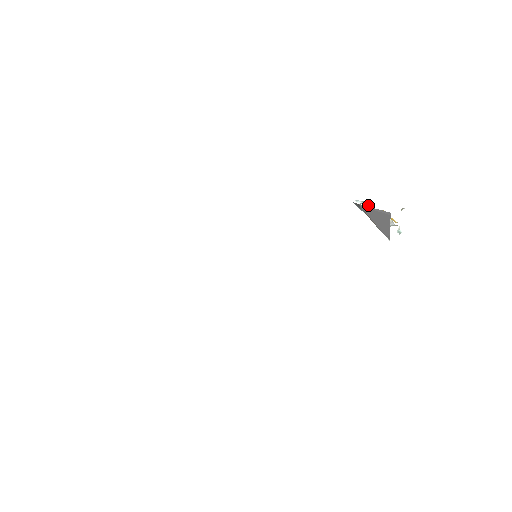
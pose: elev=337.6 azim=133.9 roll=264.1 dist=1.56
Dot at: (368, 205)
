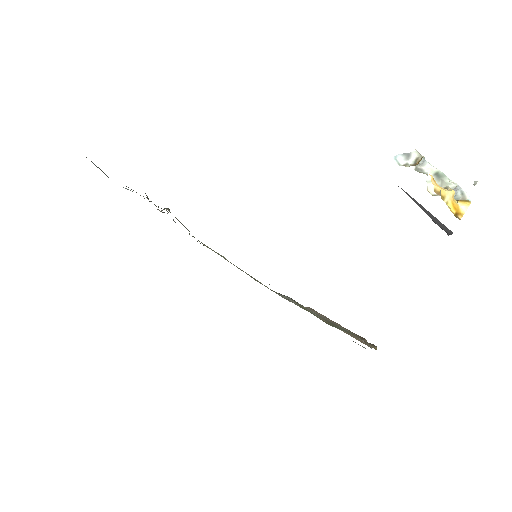
Dot at: (415, 164)
